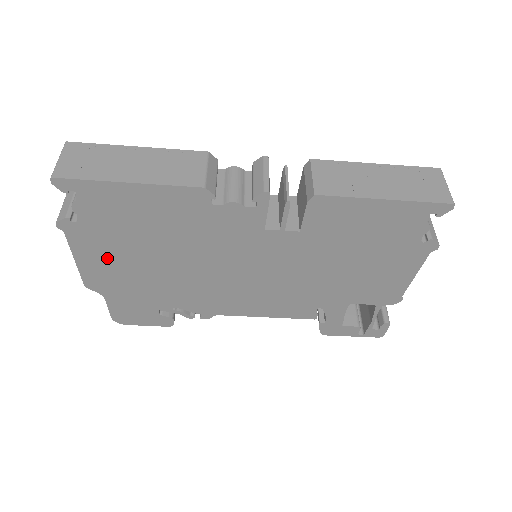
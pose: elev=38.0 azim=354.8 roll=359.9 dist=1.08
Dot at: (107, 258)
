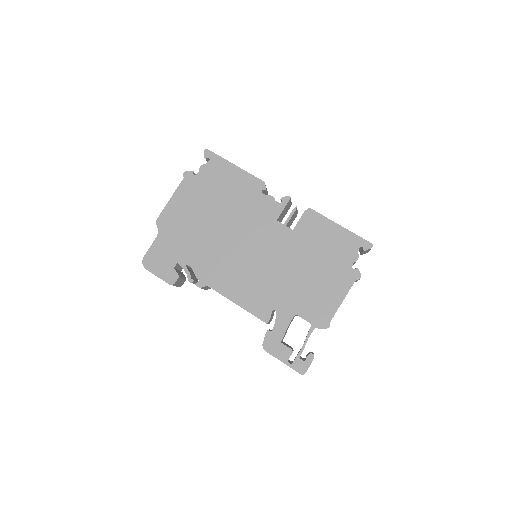
Dot at: (187, 204)
